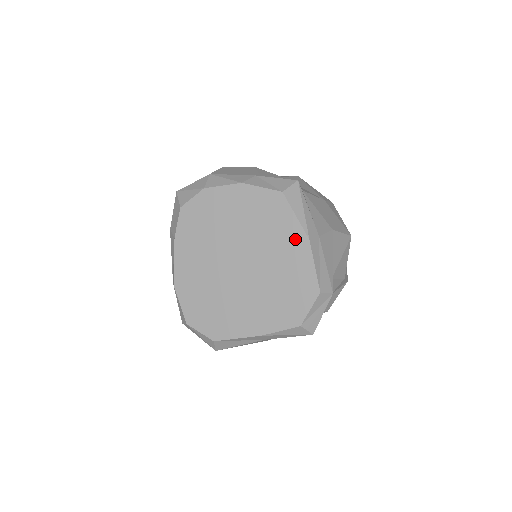
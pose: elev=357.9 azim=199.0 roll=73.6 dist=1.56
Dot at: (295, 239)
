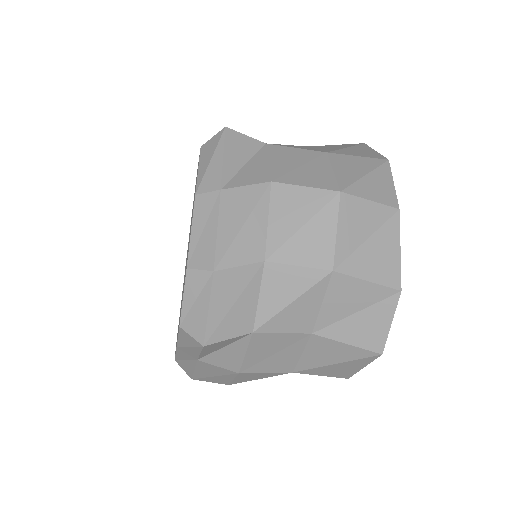
Dot at: occluded
